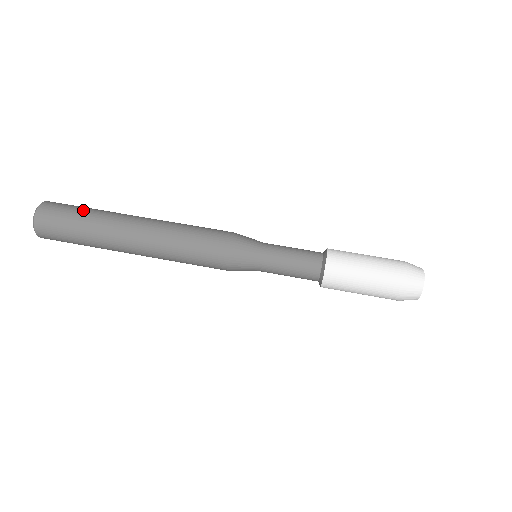
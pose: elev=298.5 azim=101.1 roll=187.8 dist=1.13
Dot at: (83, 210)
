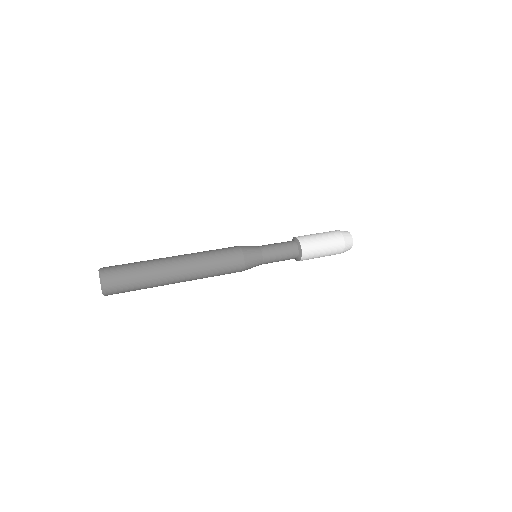
Dot at: occluded
